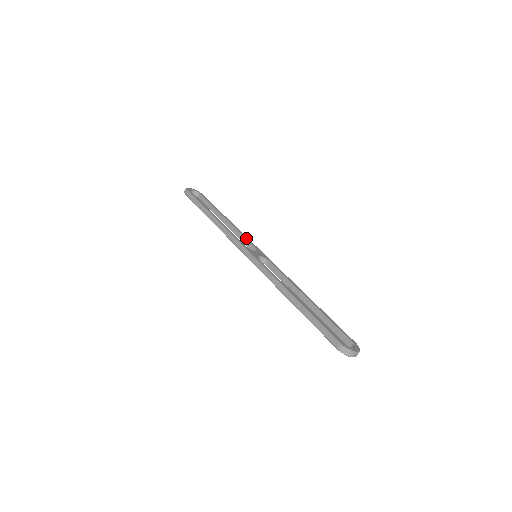
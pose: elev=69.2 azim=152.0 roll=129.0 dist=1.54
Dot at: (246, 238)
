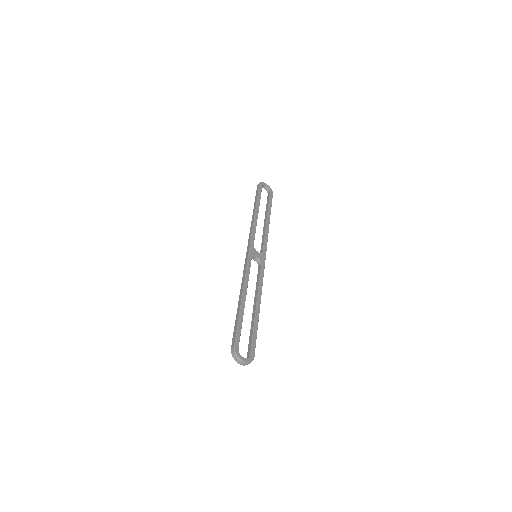
Dot at: (265, 240)
